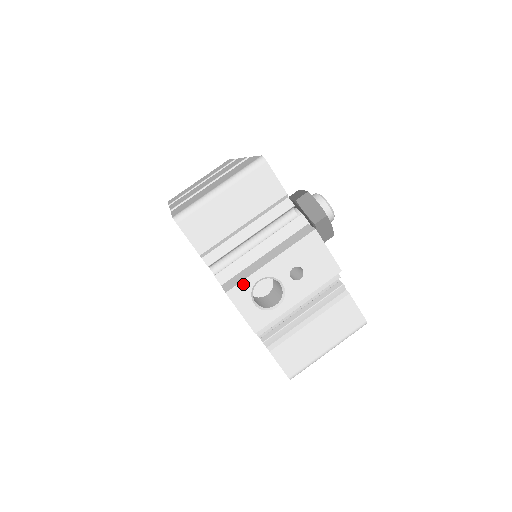
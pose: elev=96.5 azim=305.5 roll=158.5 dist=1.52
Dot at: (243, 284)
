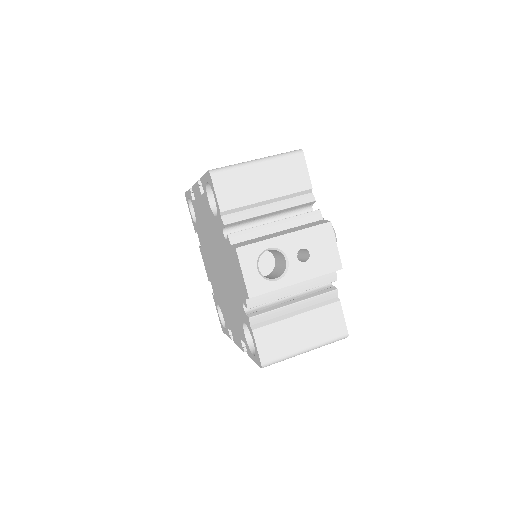
Dot at: (254, 246)
